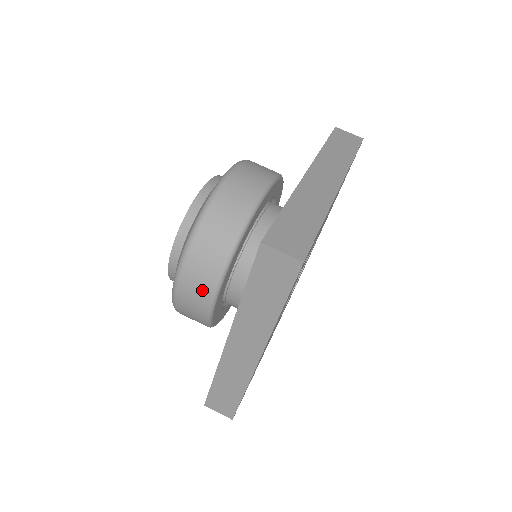
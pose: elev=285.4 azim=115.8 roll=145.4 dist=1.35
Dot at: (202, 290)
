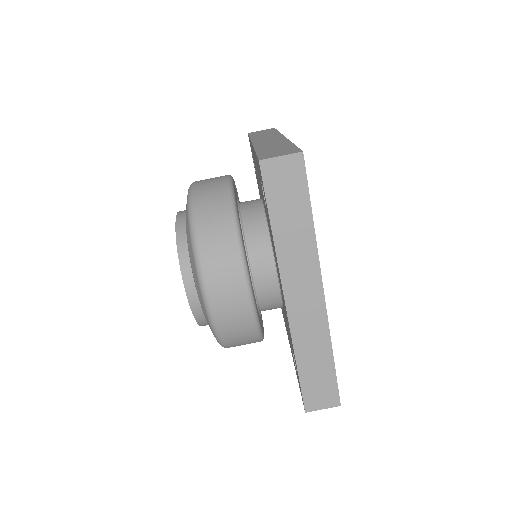
Dot at: (233, 282)
